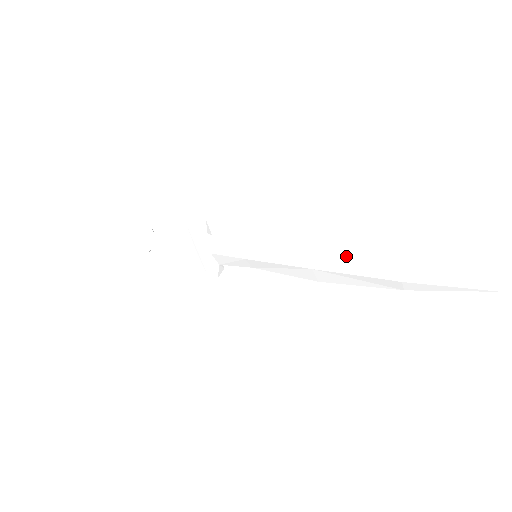
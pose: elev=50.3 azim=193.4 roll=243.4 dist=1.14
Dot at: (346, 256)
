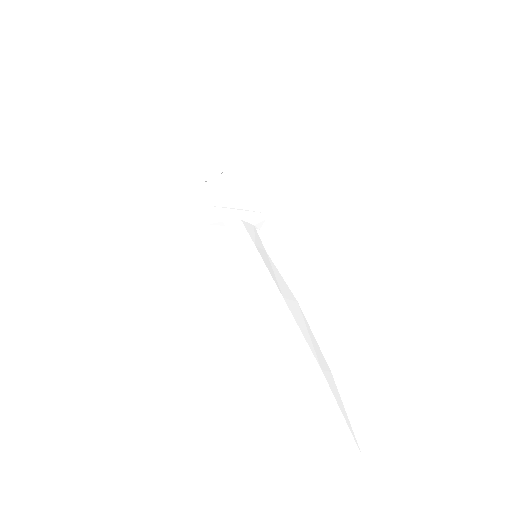
Dot at: (280, 330)
